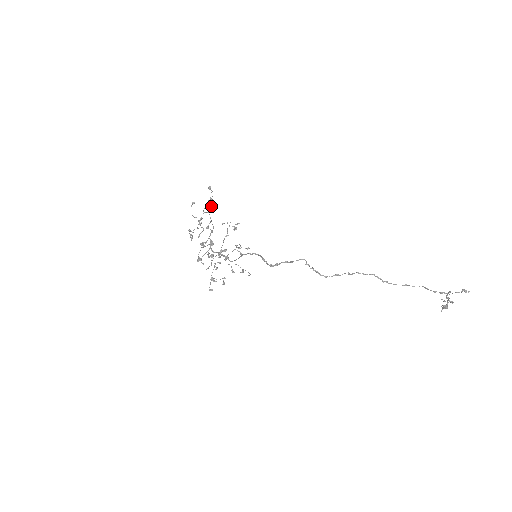
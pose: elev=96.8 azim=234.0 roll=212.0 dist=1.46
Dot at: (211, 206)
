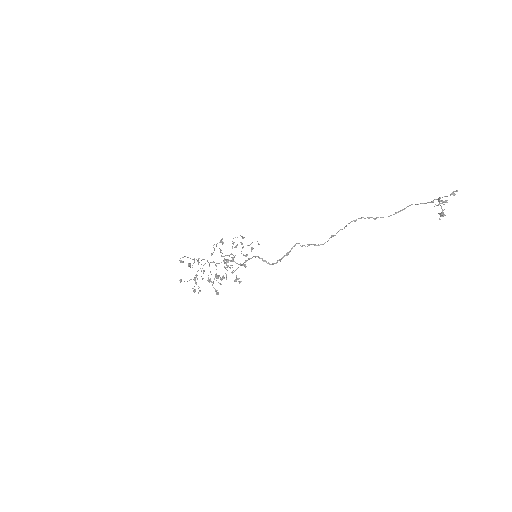
Dot at: occluded
